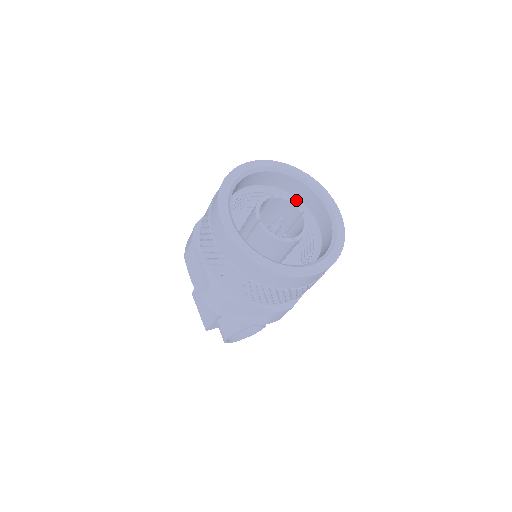
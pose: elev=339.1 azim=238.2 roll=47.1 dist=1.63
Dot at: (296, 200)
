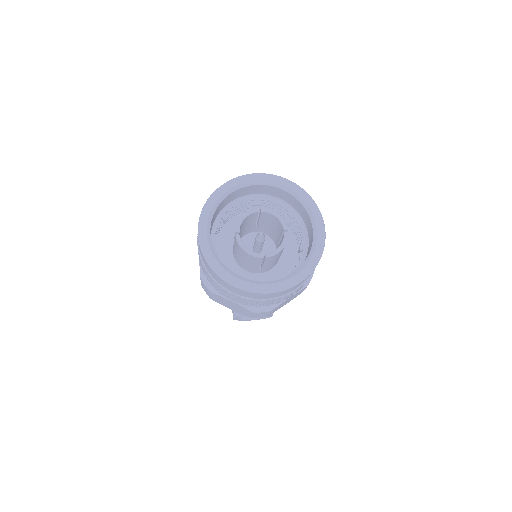
Dot at: (296, 213)
